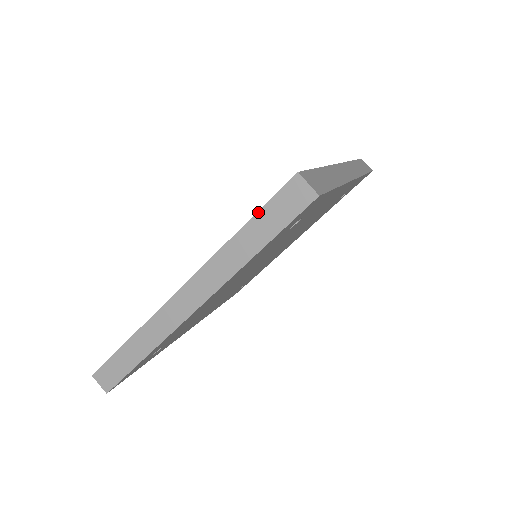
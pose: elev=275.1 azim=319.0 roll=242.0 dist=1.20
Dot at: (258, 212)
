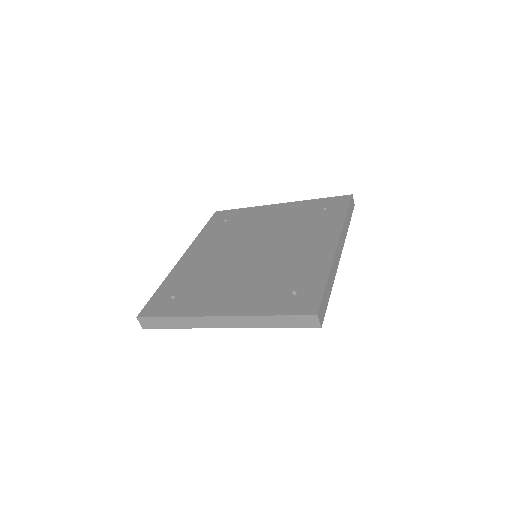
Dot at: (286, 316)
